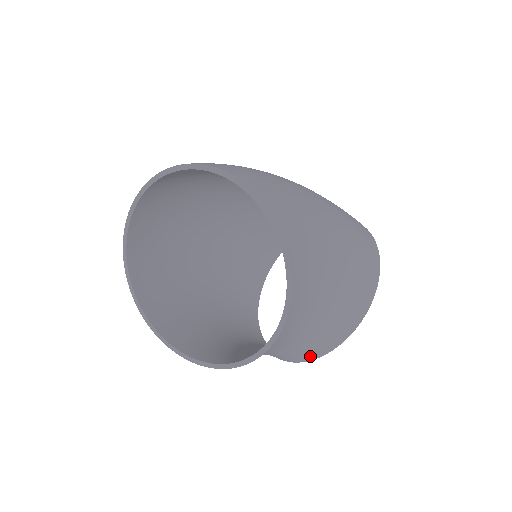
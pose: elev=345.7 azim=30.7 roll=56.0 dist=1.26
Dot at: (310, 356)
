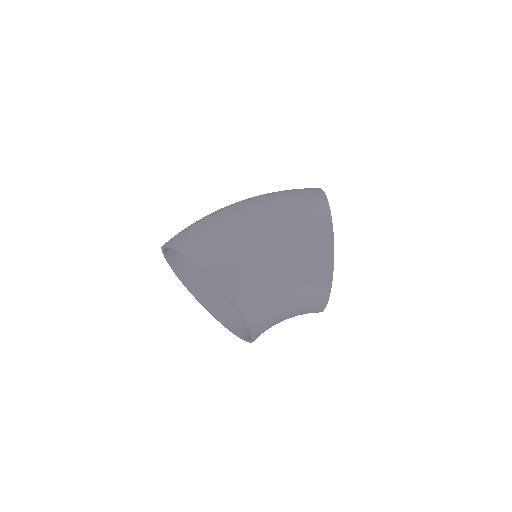
Dot at: (317, 311)
